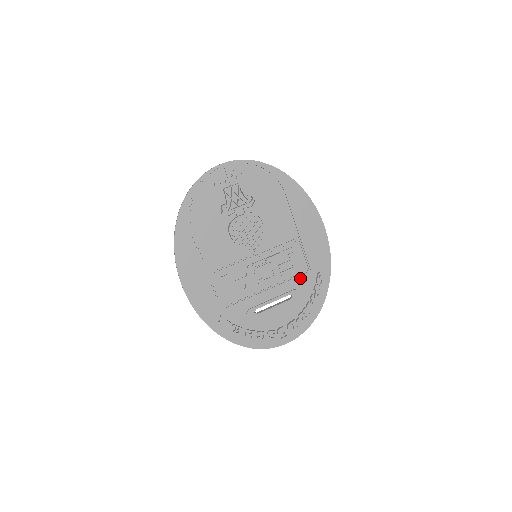
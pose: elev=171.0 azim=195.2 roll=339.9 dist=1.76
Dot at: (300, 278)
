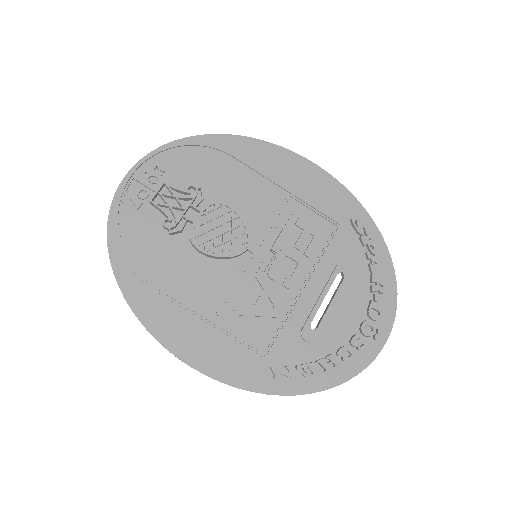
Dot at: (334, 244)
